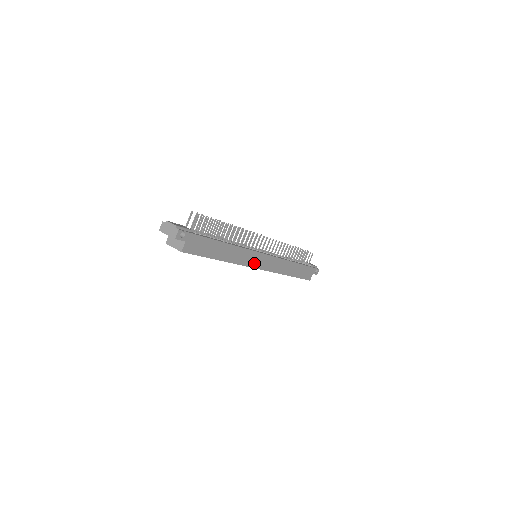
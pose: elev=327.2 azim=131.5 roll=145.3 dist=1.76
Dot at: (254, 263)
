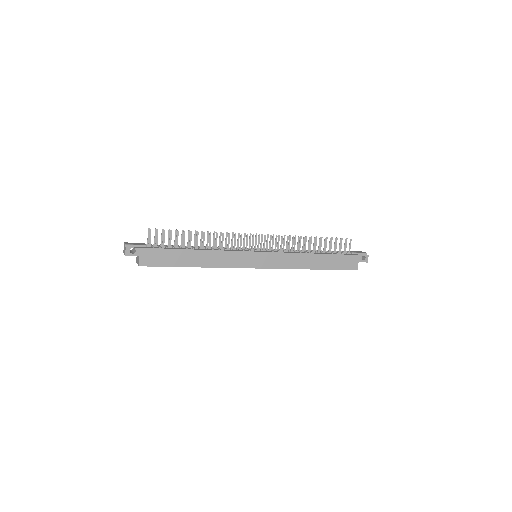
Dot at: (247, 263)
